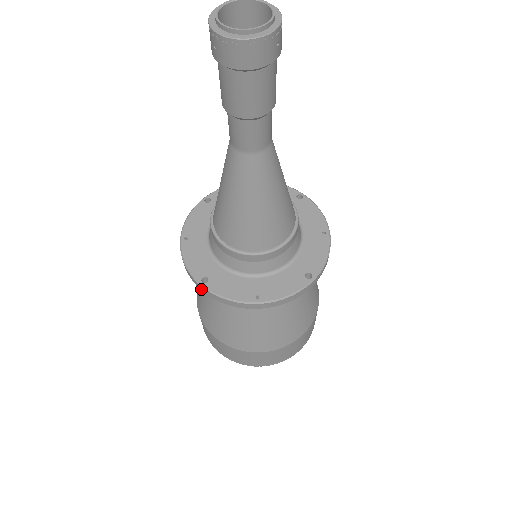
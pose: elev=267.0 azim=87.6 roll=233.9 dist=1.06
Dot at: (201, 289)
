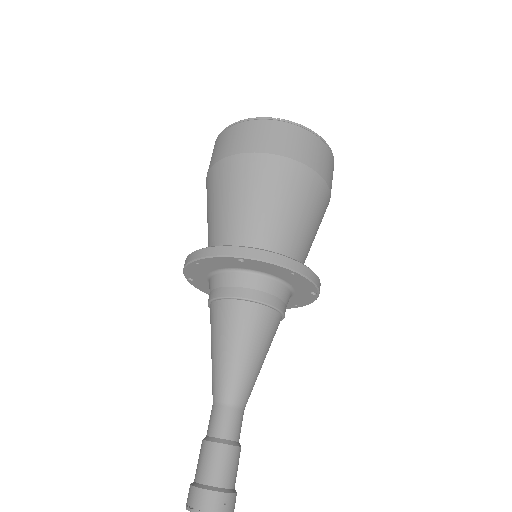
Dot at: occluded
